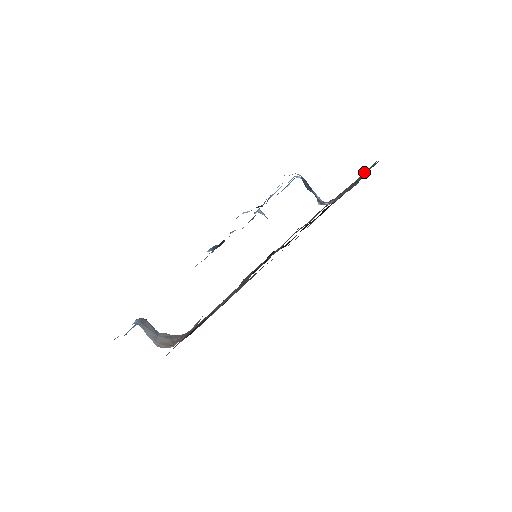
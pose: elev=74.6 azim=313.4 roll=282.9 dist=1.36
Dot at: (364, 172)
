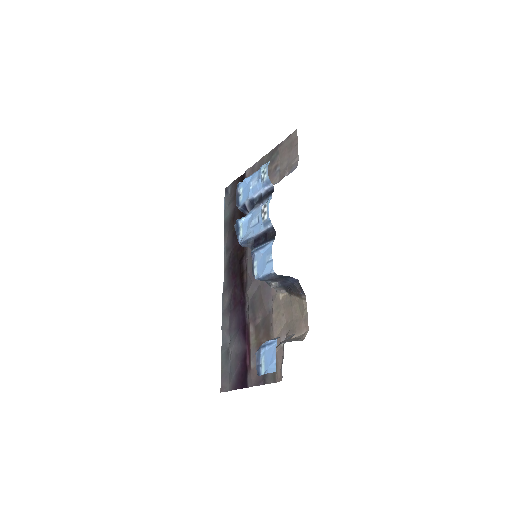
Dot at: (246, 173)
